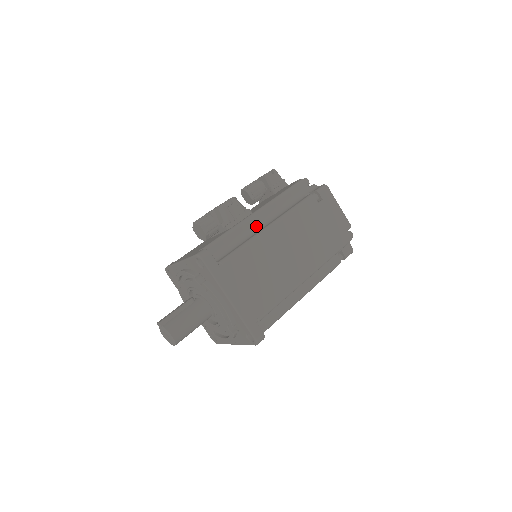
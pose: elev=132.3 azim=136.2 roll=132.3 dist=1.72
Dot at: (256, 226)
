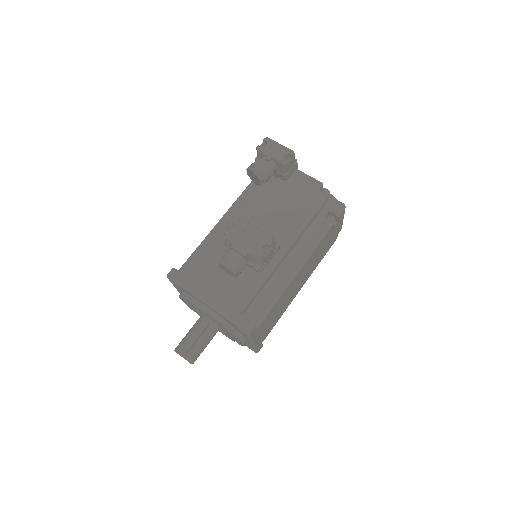
Dot at: (282, 265)
